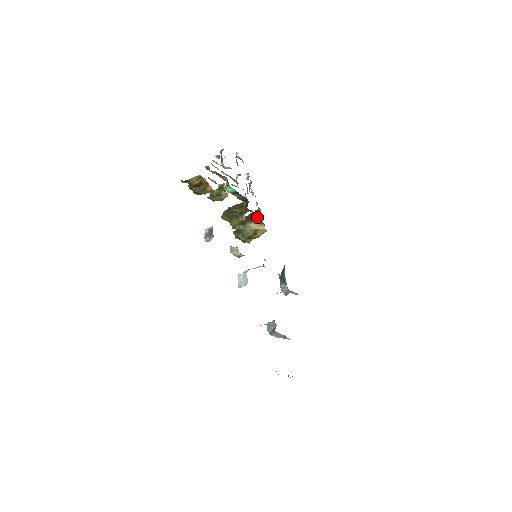
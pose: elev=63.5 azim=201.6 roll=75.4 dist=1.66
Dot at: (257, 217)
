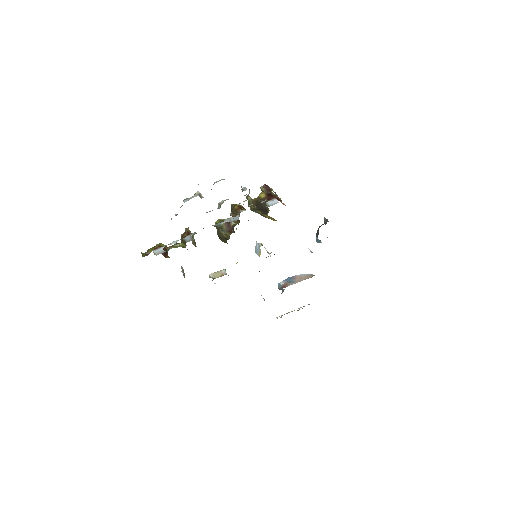
Dot at: (265, 213)
